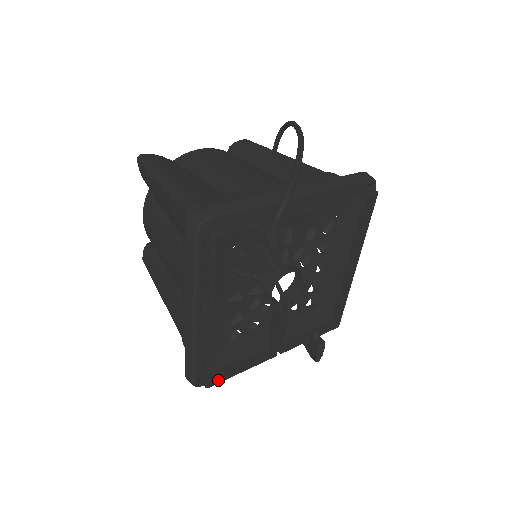
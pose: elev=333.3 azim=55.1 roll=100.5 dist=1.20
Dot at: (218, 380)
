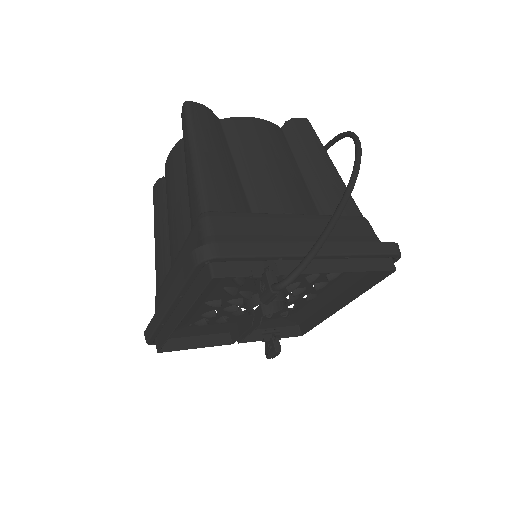
Dot at: (171, 349)
